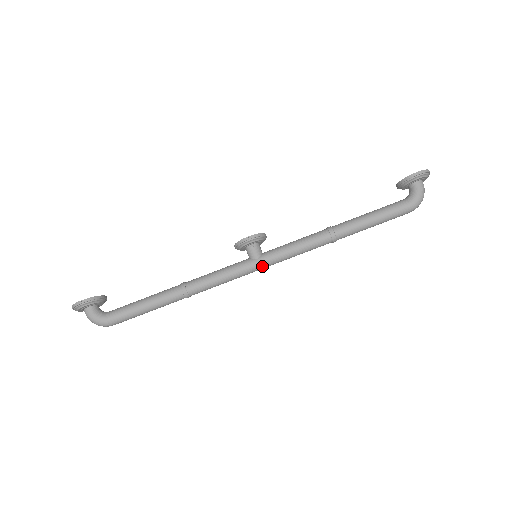
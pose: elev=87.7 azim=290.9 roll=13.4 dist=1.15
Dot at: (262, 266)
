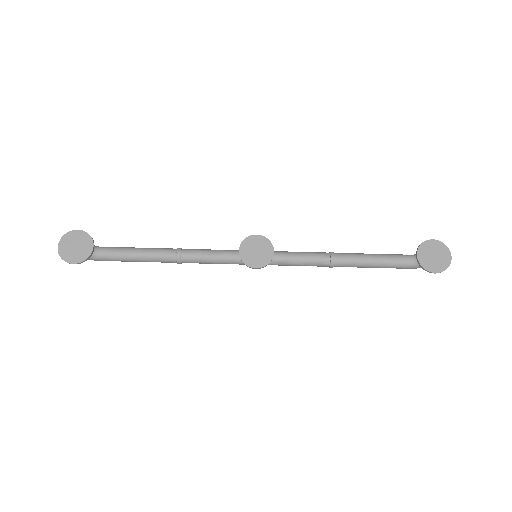
Dot at: occluded
